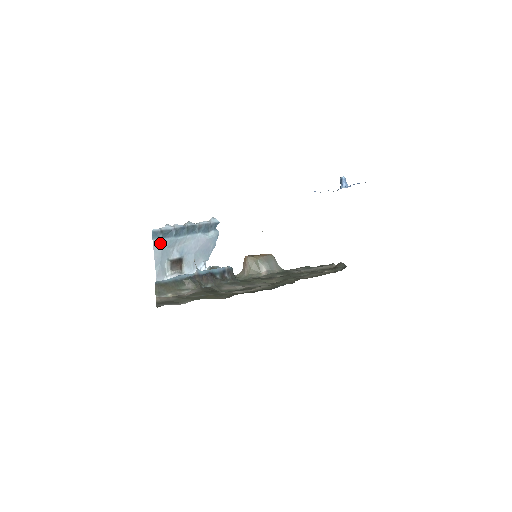
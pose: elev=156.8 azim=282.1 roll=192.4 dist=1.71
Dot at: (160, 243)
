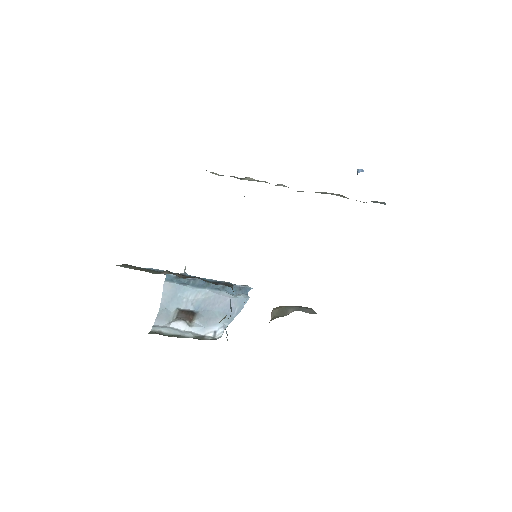
Dot at: (172, 287)
